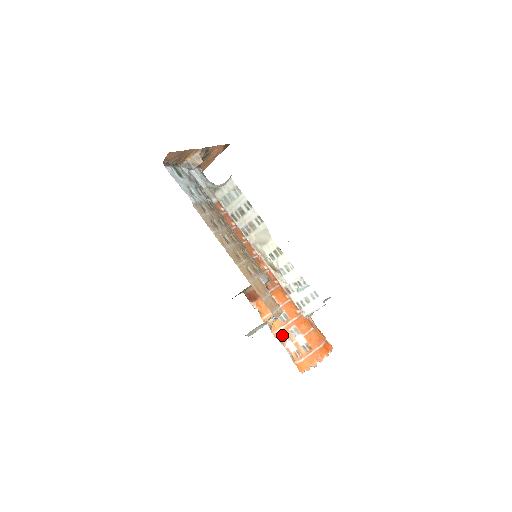
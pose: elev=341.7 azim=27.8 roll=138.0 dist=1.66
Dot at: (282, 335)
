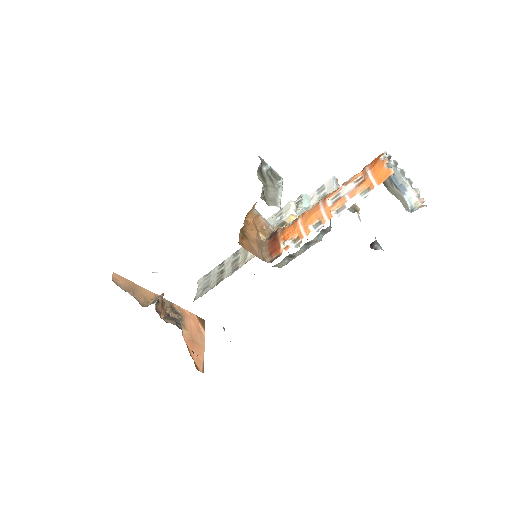
Dot at: (330, 204)
